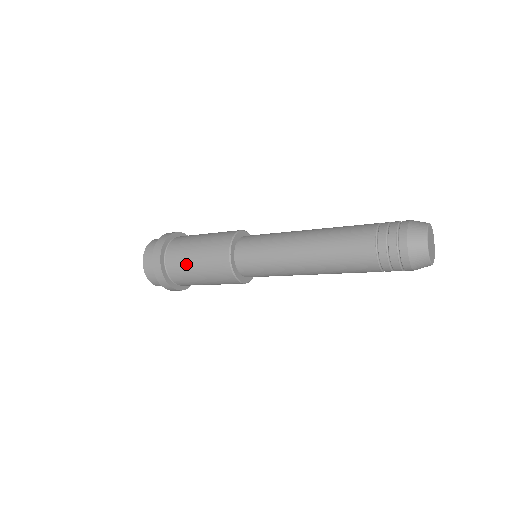
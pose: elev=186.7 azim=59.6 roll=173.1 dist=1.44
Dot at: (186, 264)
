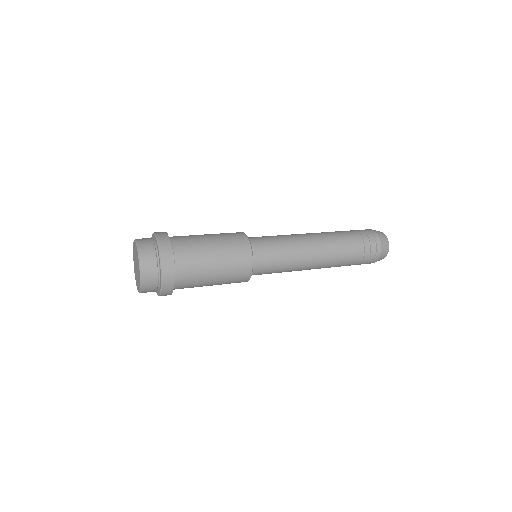
Dot at: (203, 276)
